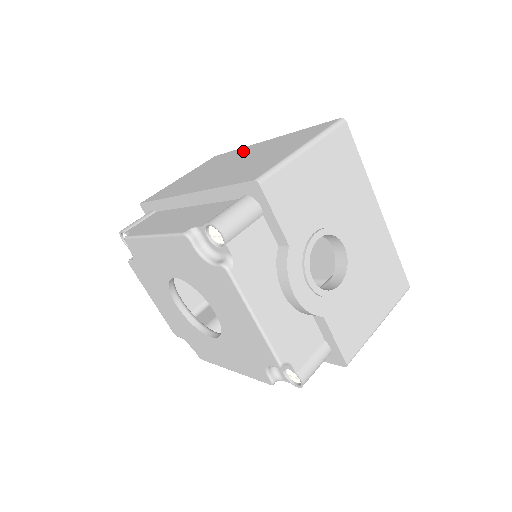
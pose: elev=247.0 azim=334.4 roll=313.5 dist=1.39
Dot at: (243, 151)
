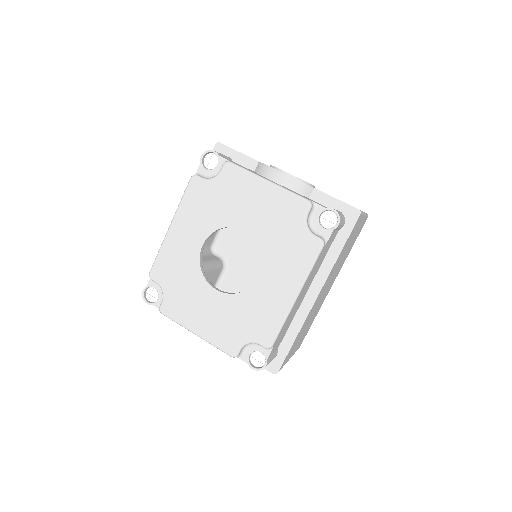
Dot at: occluded
